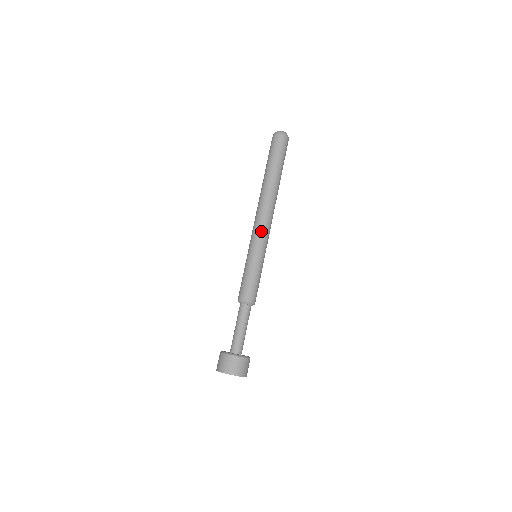
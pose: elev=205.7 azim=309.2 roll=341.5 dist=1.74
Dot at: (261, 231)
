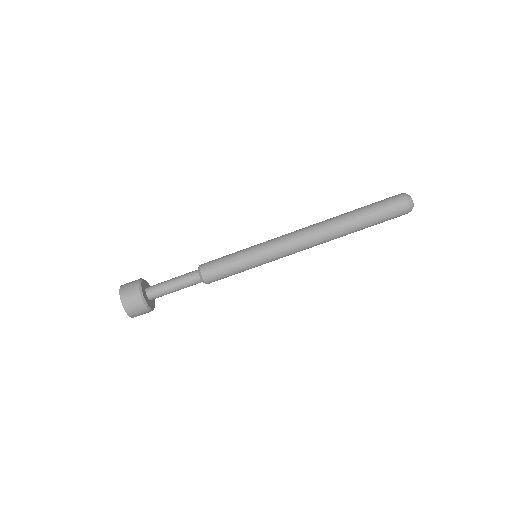
Dot at: (285, 253)
